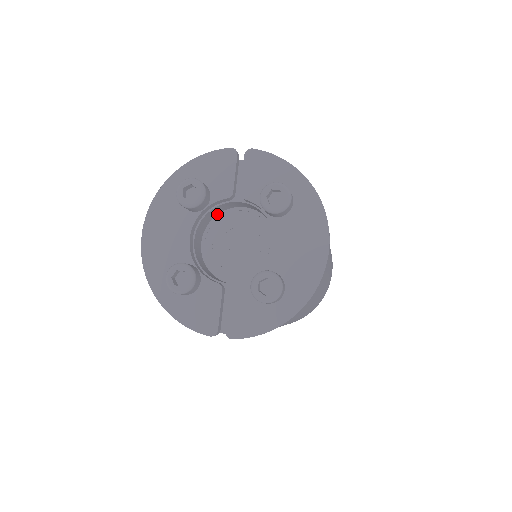
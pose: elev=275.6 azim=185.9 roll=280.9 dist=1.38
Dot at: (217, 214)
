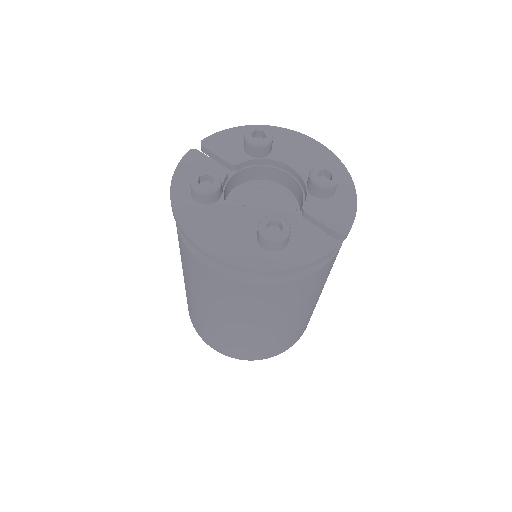
Dot at: occluded
